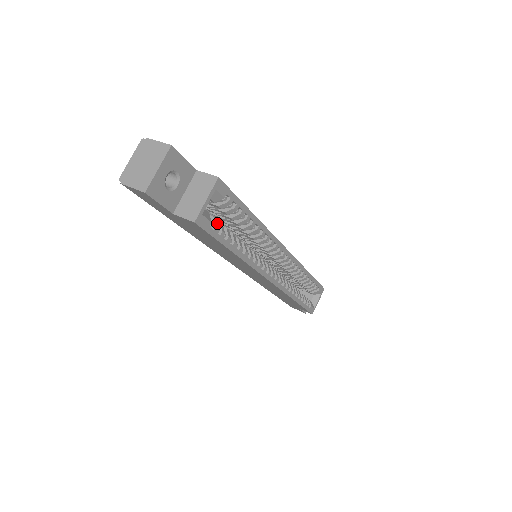
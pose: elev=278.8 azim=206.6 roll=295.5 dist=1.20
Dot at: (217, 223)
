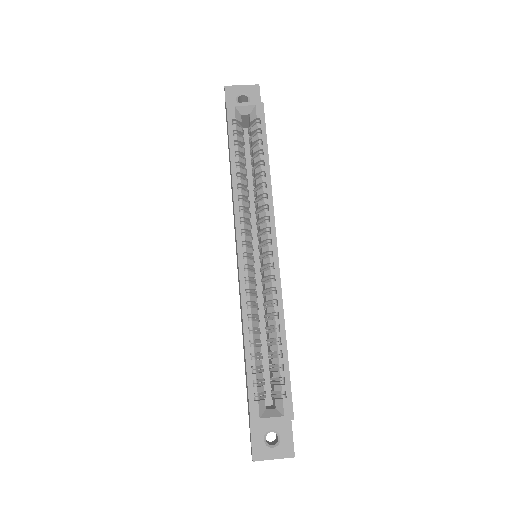
Dot at: (241, 139)
